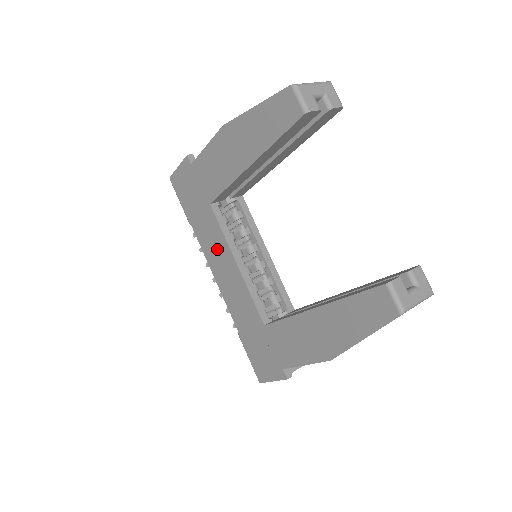
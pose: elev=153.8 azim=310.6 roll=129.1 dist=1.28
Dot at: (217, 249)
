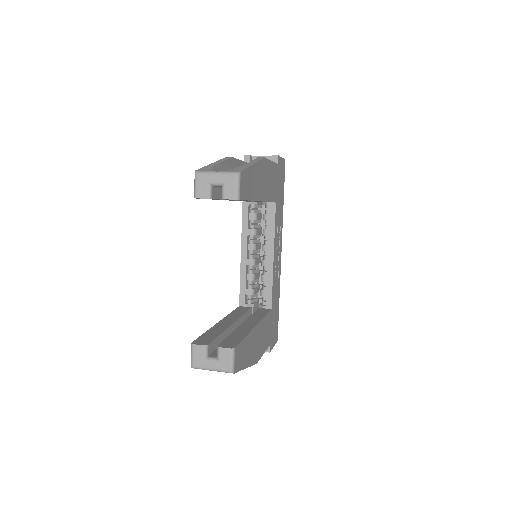
Dot at: occluded
